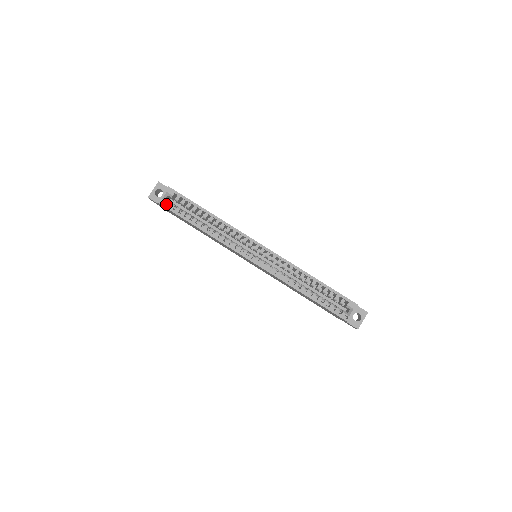
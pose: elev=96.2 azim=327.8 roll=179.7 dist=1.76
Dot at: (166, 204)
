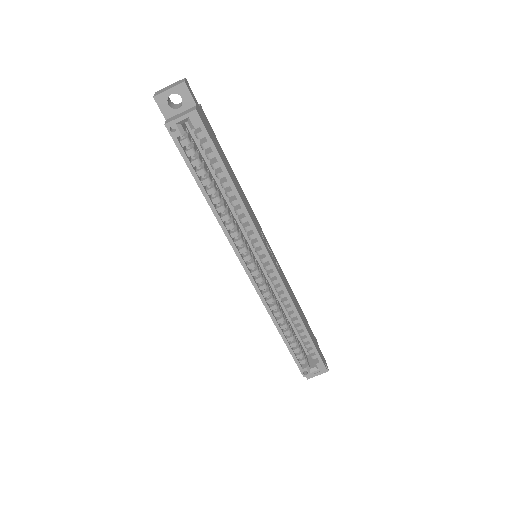
Dot at: (177, 136)
